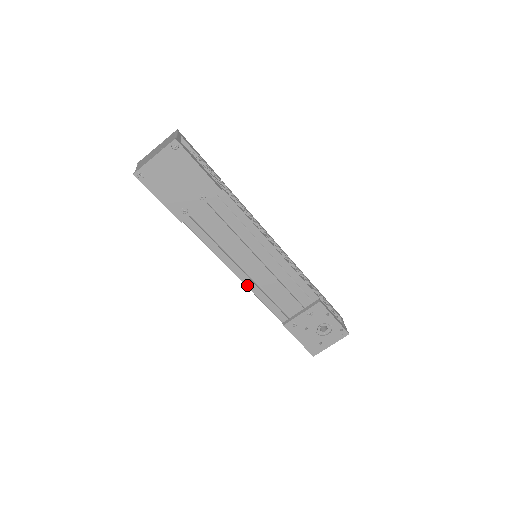
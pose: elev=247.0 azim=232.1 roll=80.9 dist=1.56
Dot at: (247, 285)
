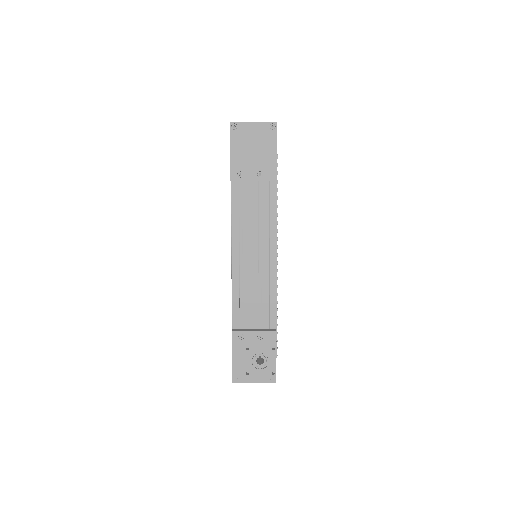
Dot at: (233, 272)
